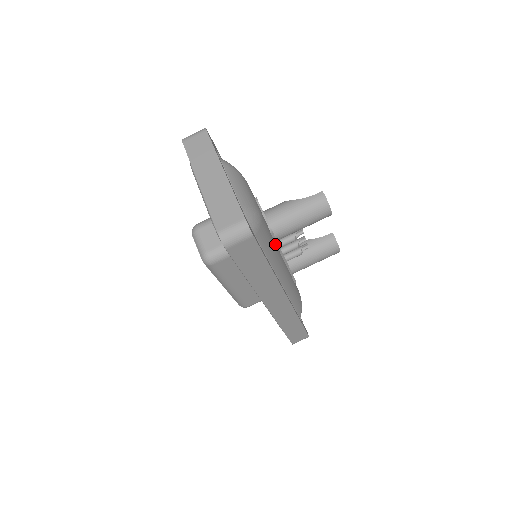
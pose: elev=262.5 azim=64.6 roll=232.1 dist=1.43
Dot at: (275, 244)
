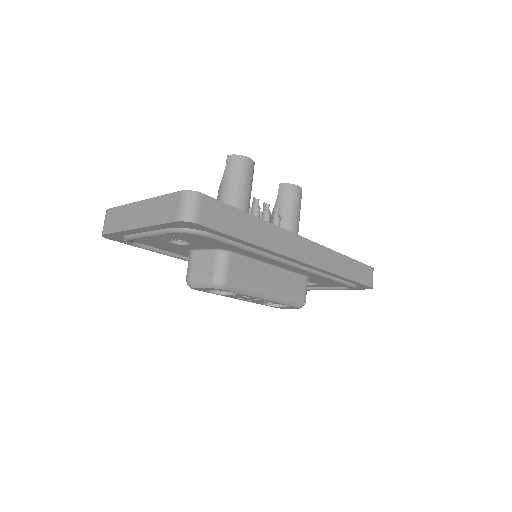
Dot at: occluded
